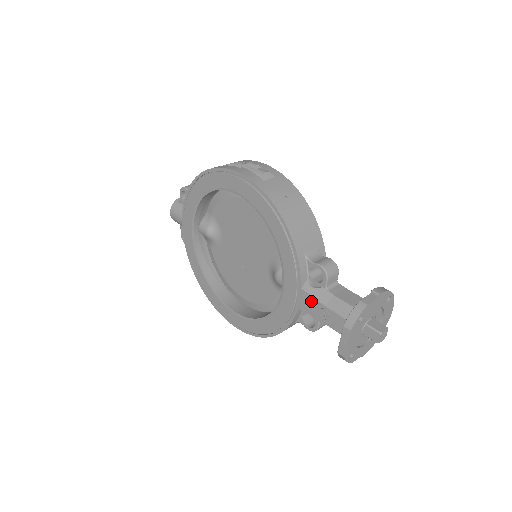
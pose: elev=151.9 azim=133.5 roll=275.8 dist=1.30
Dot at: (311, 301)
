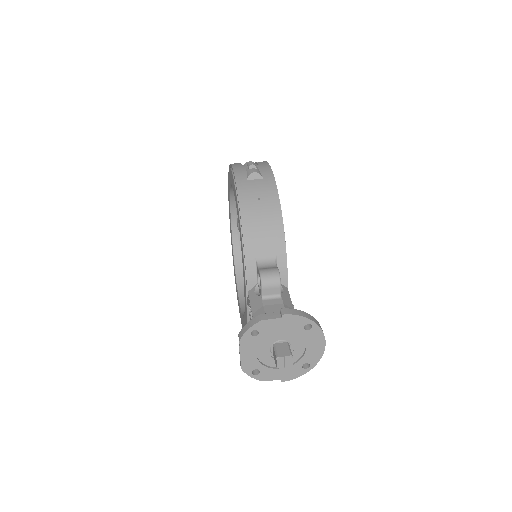
Dot at: (250, 306)
